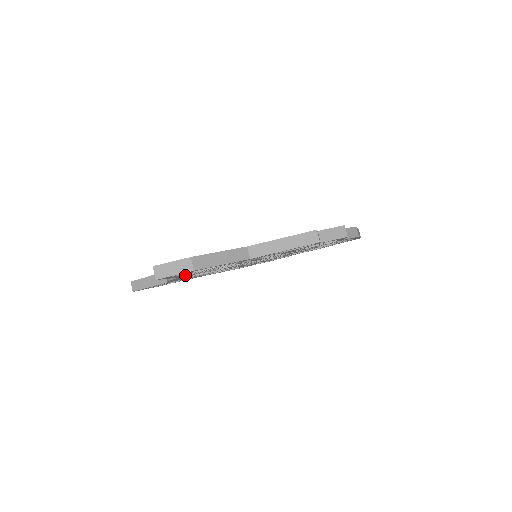
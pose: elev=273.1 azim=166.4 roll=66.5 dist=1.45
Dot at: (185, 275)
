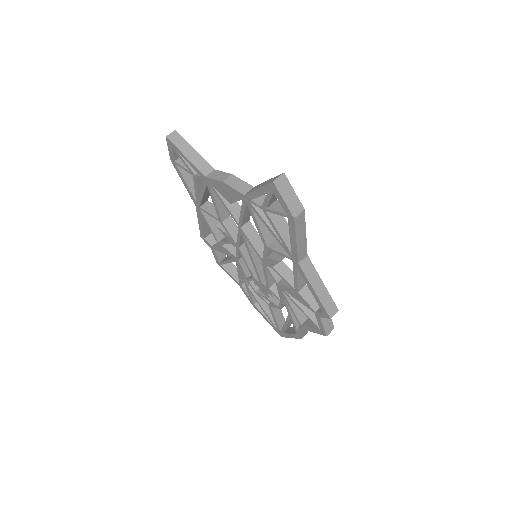
Dot at: (253, 202)
